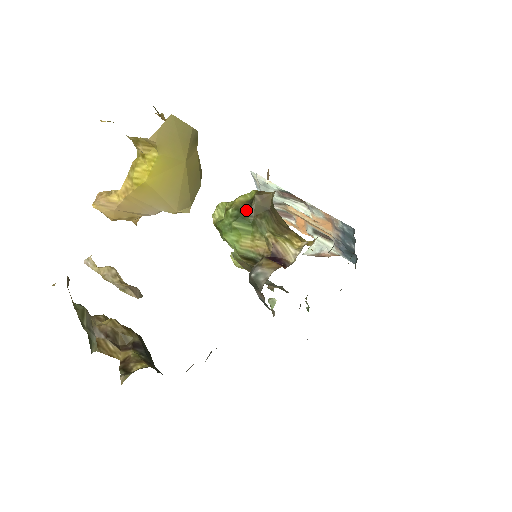
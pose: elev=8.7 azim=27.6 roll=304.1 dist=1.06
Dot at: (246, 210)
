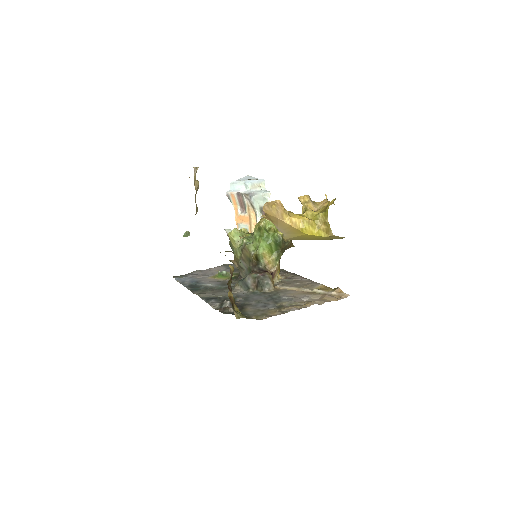
Dot at: (282, 244)
